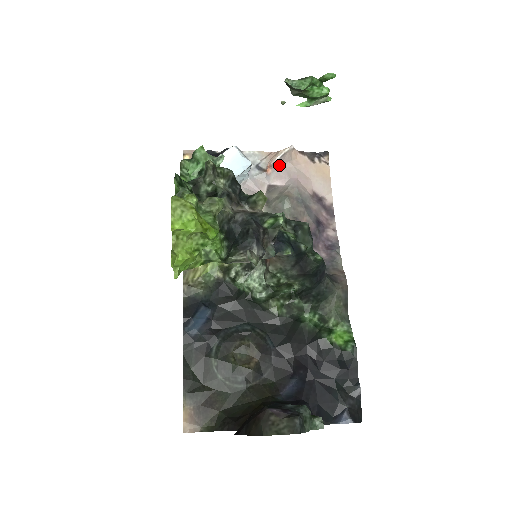
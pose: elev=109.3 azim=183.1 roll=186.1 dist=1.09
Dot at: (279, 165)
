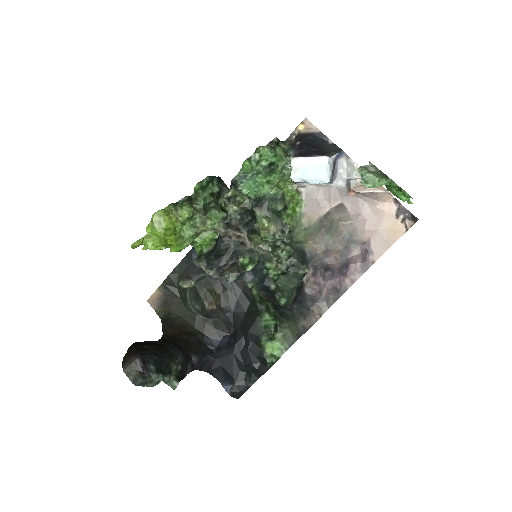
Dot at: (364, 196)
